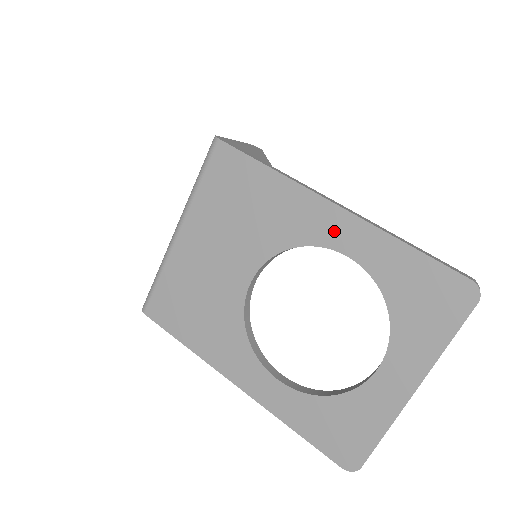
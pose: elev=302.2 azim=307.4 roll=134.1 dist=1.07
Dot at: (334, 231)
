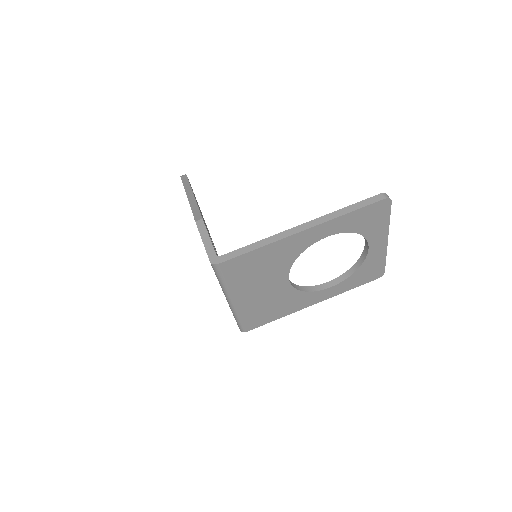
Dot at: (313, 237)
